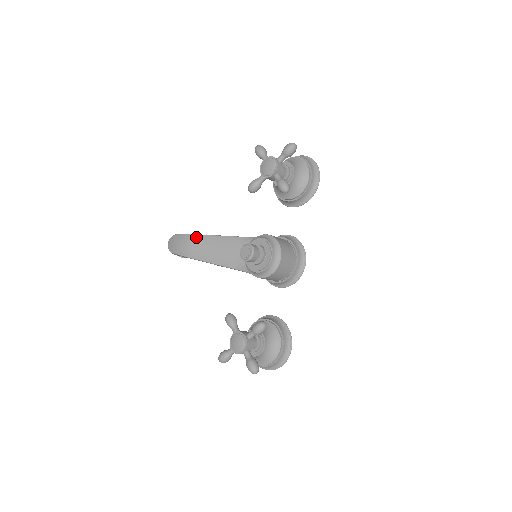
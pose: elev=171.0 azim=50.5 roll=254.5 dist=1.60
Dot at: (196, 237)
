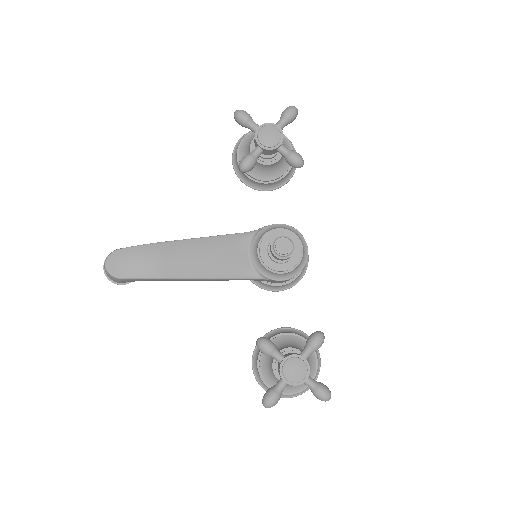
Dot at: (165, 246)
